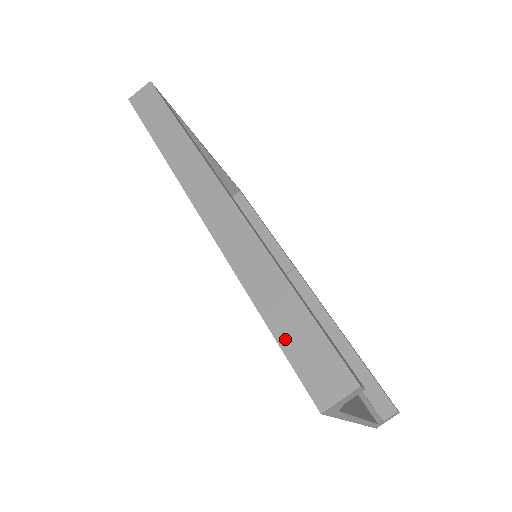
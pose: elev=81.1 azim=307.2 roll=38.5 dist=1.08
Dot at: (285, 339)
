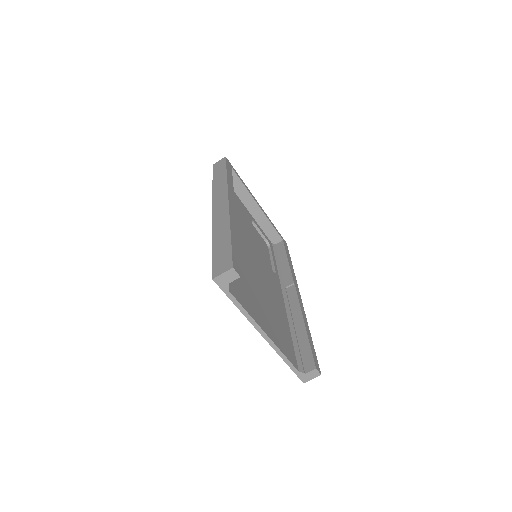
Dot at: (216, 253)
